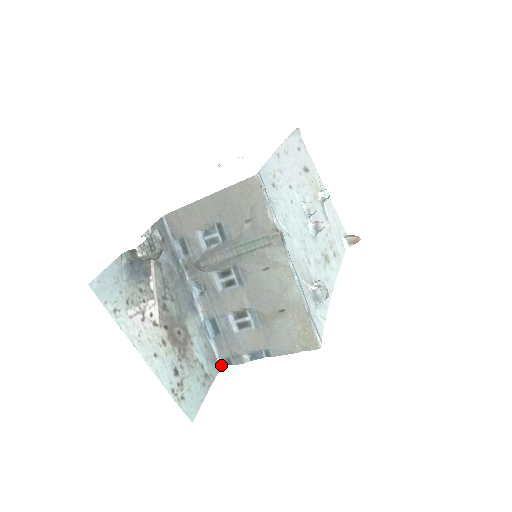
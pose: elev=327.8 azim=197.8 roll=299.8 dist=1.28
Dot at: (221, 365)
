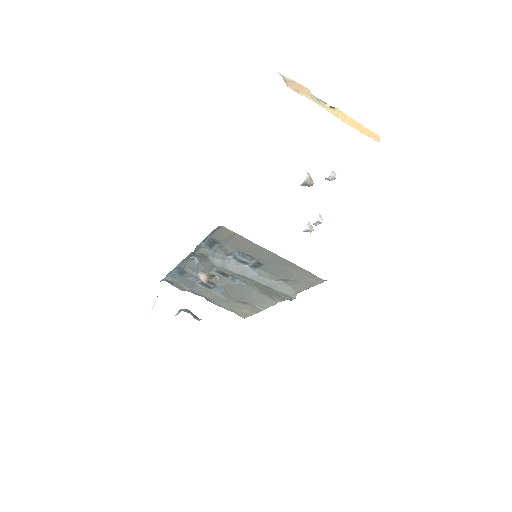
Dot at: (162, 280)
